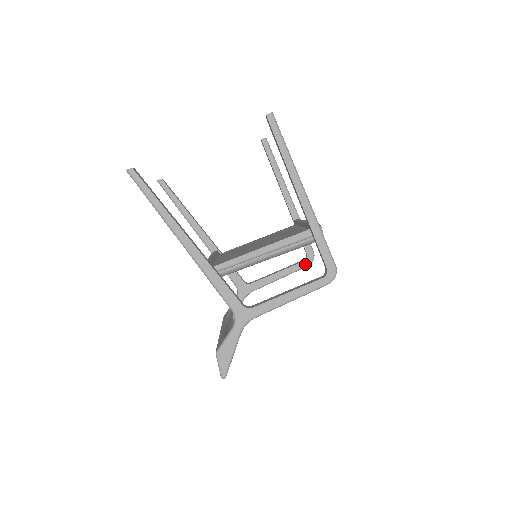
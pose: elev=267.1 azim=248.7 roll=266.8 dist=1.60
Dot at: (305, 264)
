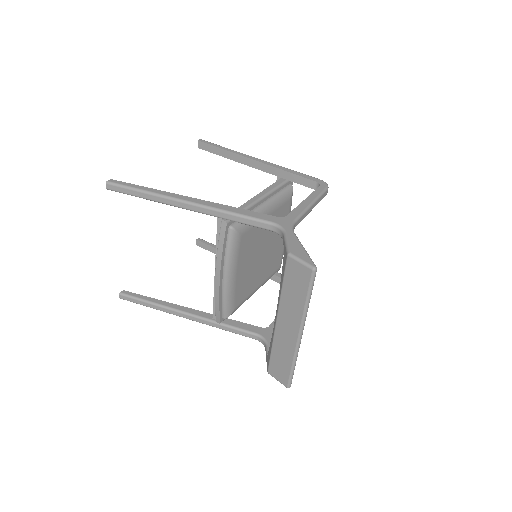
Dot at: occluded
